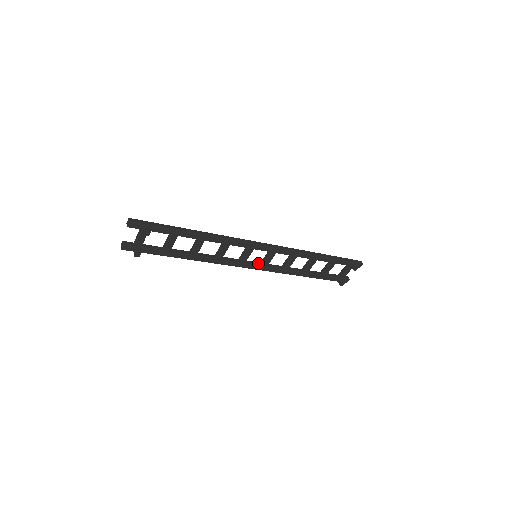
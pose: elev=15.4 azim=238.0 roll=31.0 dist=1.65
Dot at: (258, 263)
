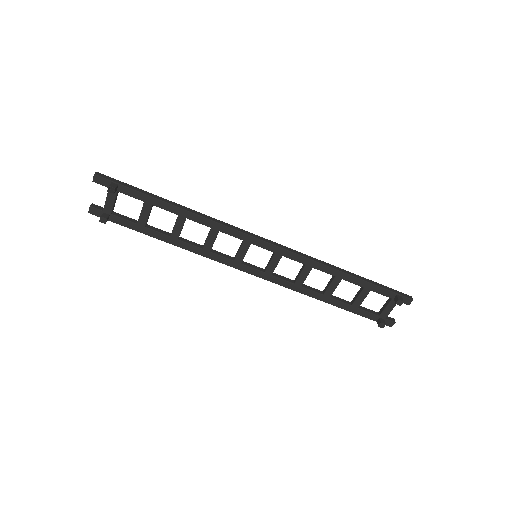
Dot at: (260, 268)
